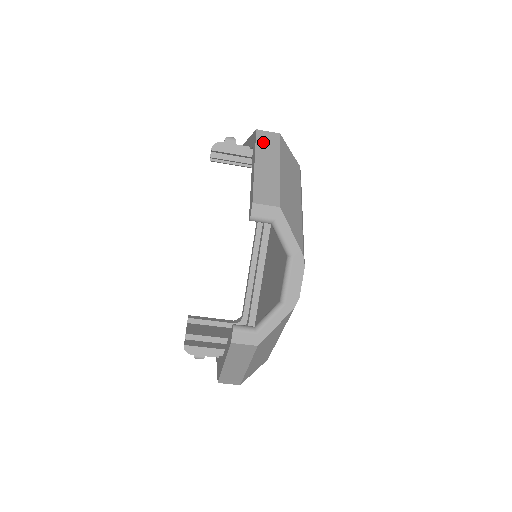
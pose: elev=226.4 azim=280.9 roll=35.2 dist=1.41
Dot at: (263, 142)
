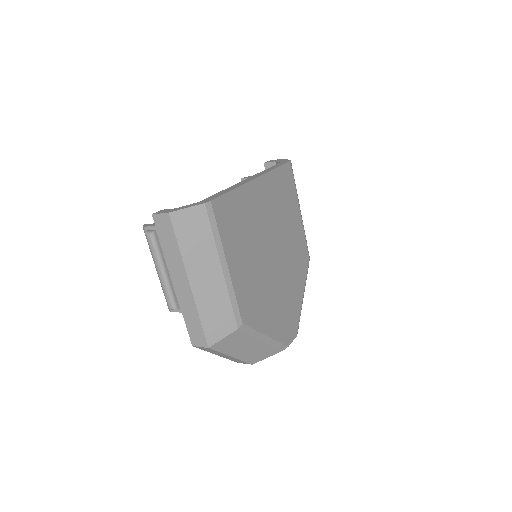
Dot at: (206, 350)
